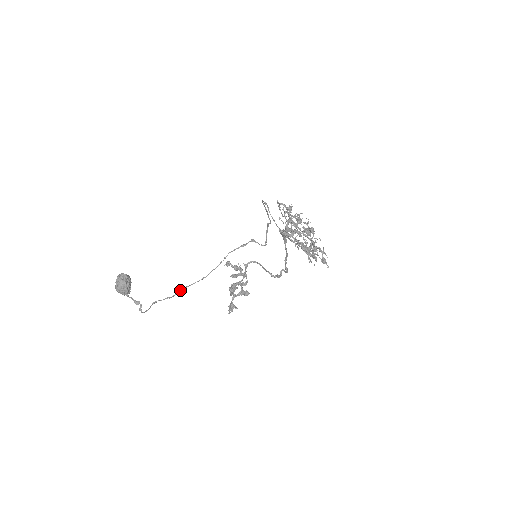
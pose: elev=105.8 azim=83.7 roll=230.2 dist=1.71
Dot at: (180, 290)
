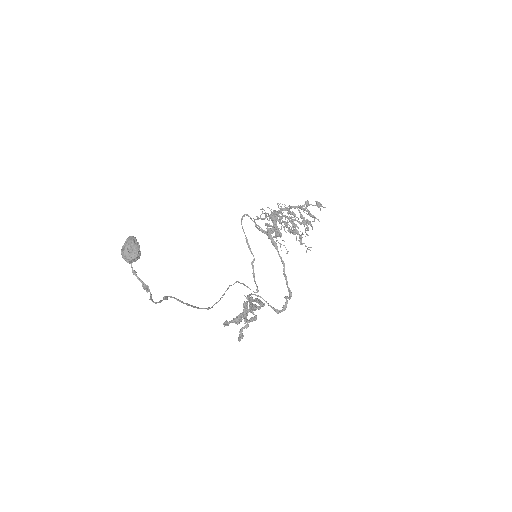
Dot at: (188, 304)
